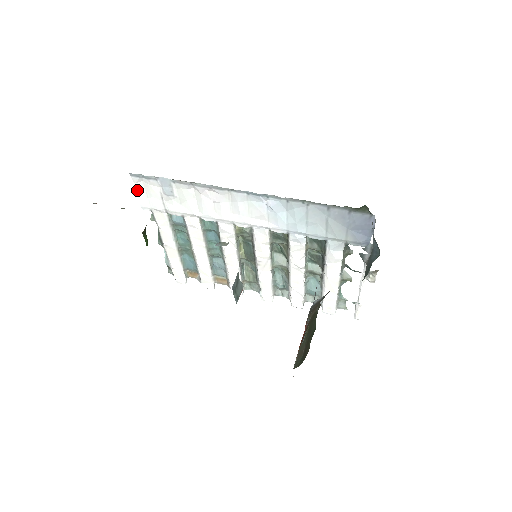
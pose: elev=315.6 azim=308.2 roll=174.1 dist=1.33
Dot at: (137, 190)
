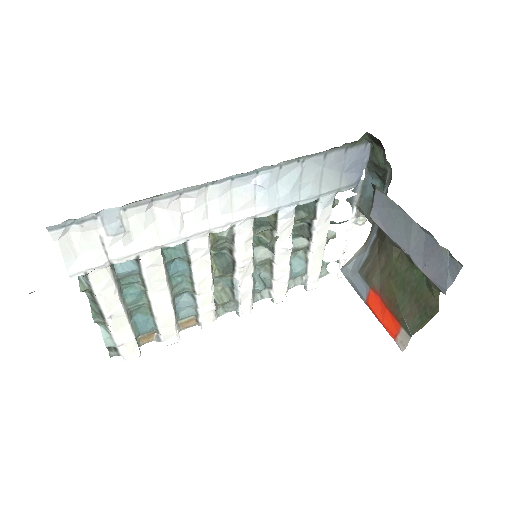
Dot at: (60, 251)
